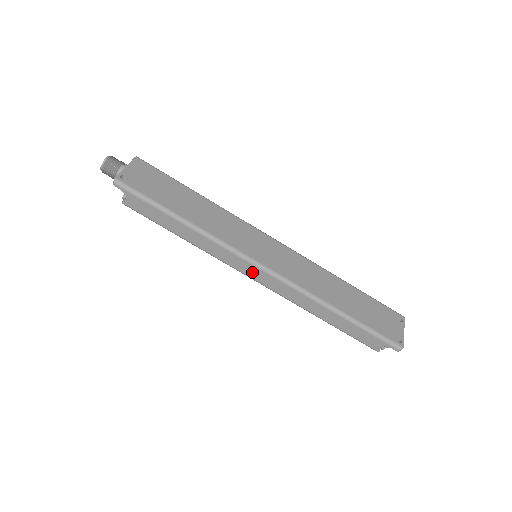
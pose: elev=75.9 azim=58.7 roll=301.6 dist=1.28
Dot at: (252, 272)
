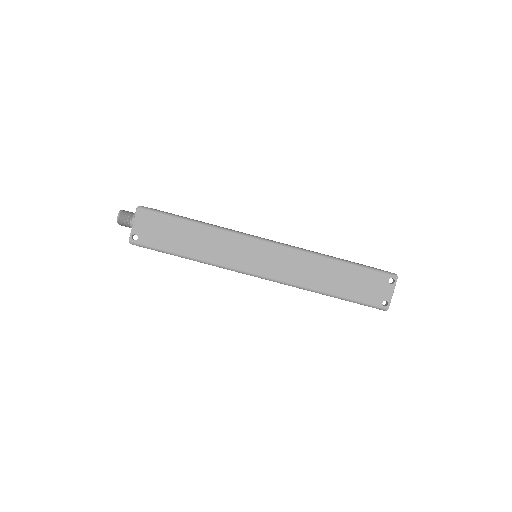
Dot at: occluded
